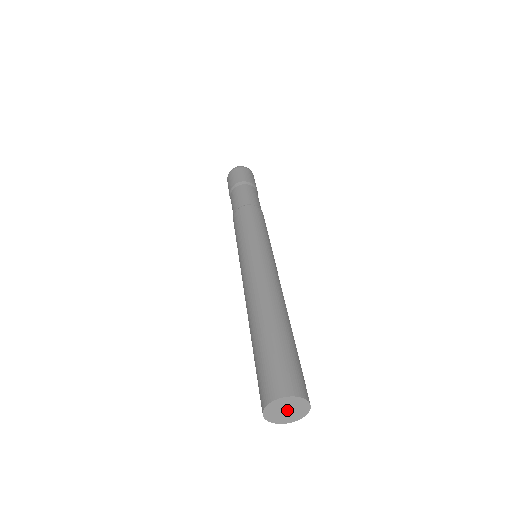
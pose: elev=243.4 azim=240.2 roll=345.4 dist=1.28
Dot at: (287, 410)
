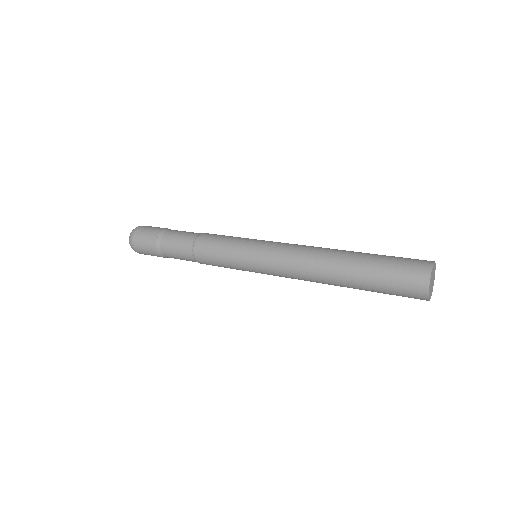
Dot at: (432, 281)
